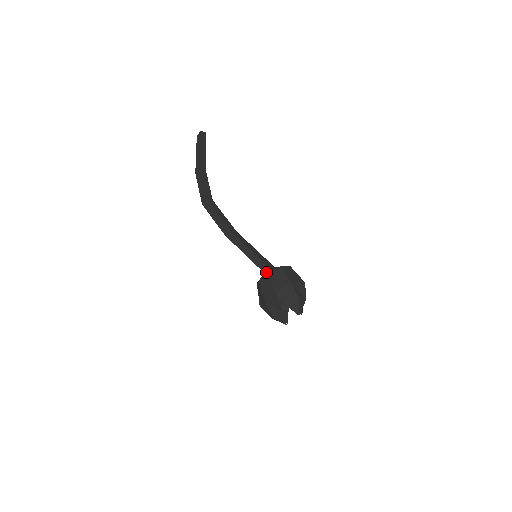
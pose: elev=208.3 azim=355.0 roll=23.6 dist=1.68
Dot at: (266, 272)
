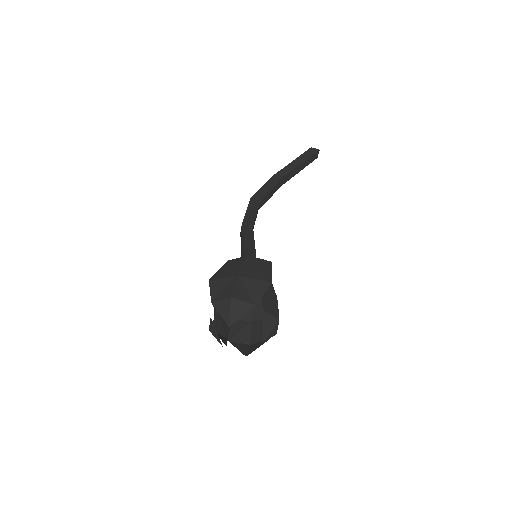
Dot at: occluded
